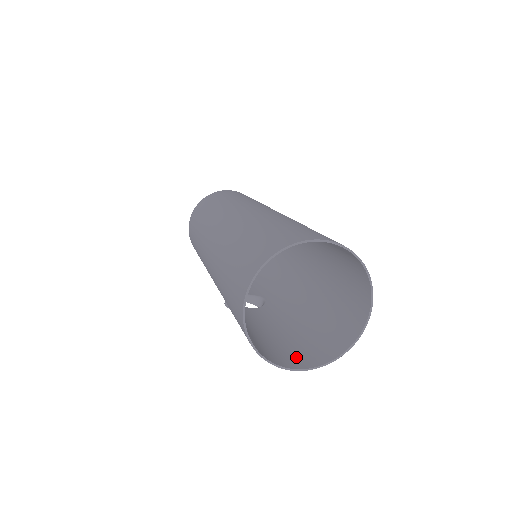
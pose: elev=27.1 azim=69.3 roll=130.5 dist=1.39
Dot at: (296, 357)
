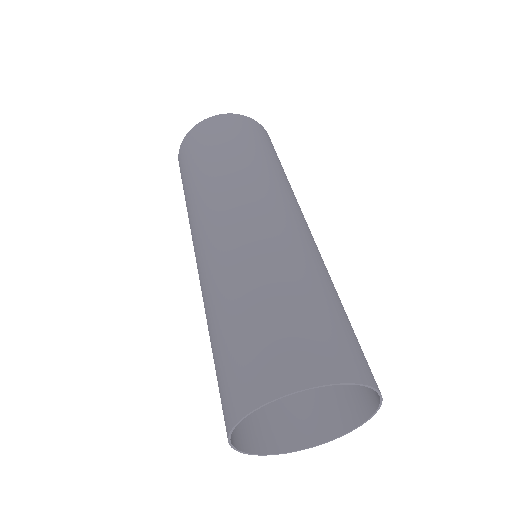
Dot at: (295, 424)
